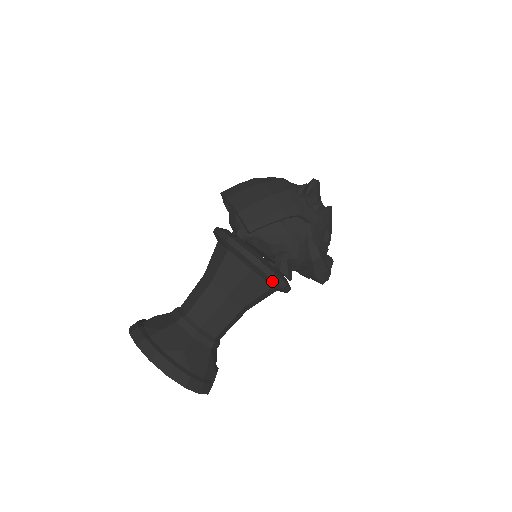
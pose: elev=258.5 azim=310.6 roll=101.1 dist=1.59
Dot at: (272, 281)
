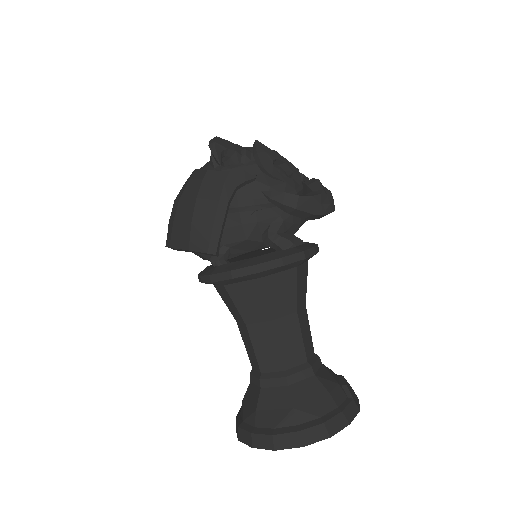
Dot at: (287, 266)
